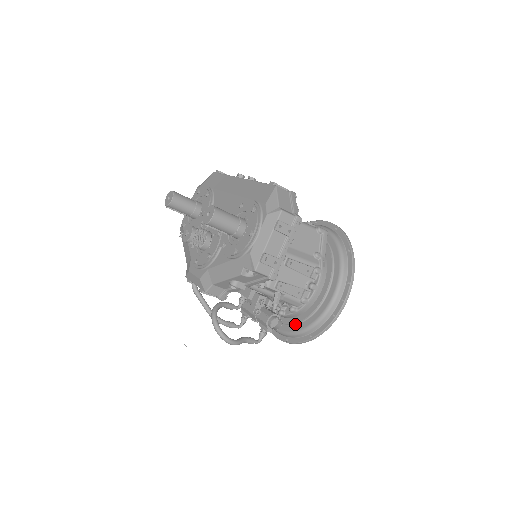
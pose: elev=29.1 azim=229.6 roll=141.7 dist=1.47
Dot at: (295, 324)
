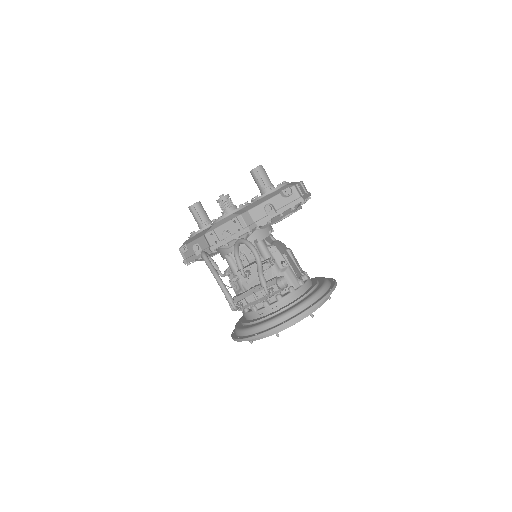
Dot at: (293, 305)
